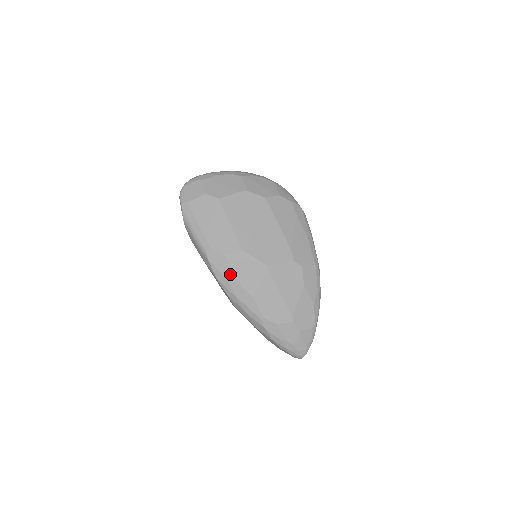
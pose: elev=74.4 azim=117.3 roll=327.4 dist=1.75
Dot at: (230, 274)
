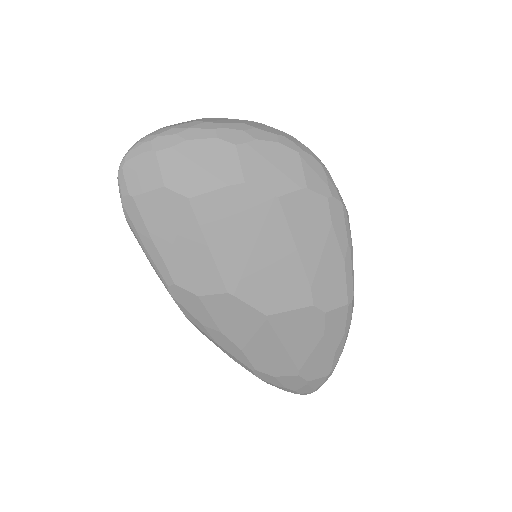
Dot at: (206, 319)
